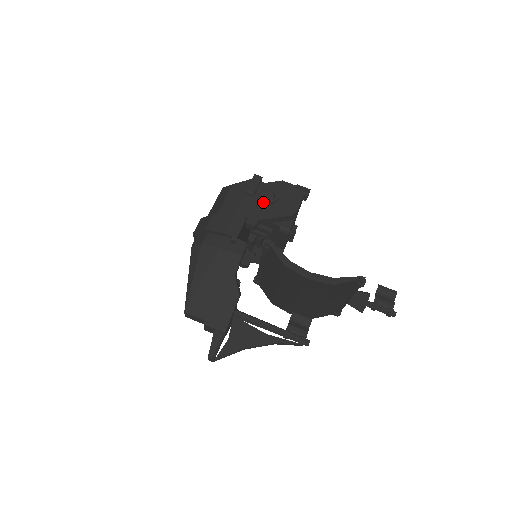
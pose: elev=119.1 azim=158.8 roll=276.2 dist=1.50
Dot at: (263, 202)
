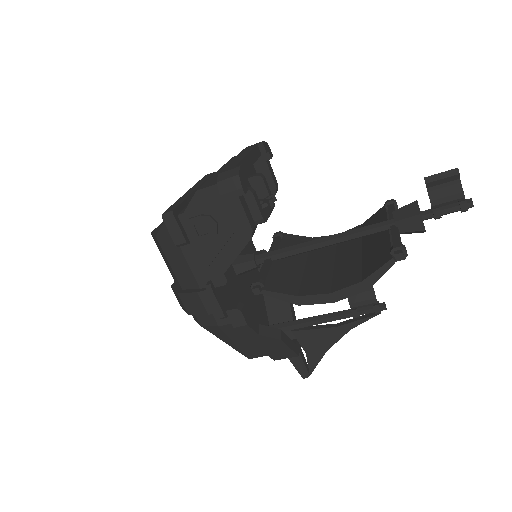
Dot at: (206, 241)
